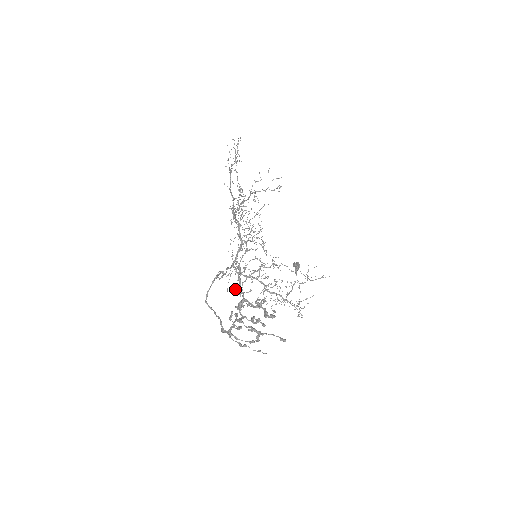
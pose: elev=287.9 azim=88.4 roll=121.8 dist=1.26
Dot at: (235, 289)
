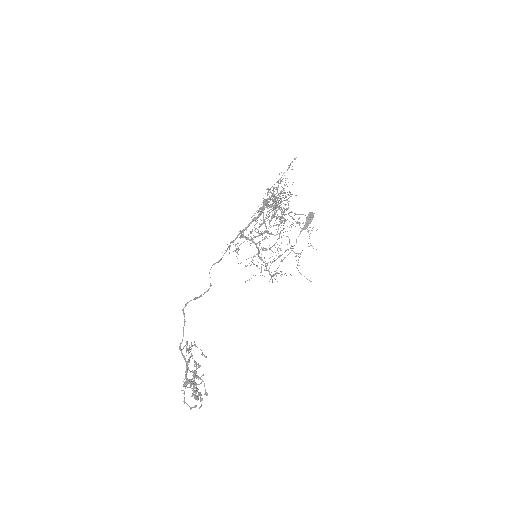
Dot at: (182, 390)
